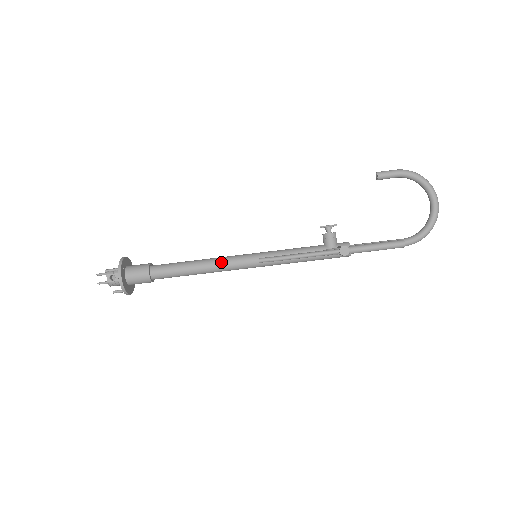
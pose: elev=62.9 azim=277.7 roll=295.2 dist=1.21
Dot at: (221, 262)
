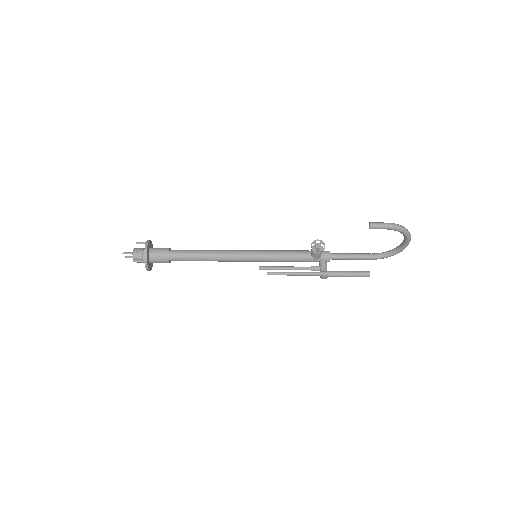
Dot at: (228, 259)
